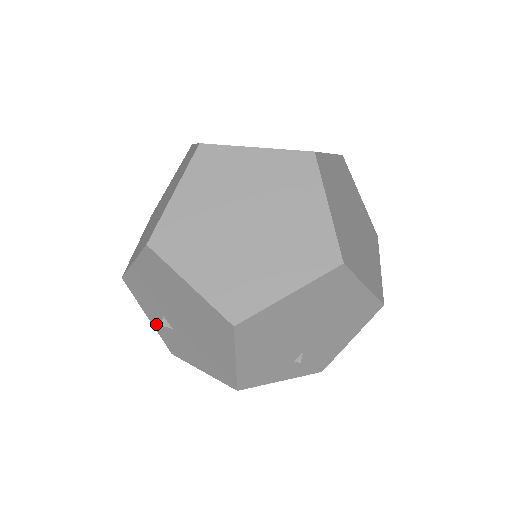
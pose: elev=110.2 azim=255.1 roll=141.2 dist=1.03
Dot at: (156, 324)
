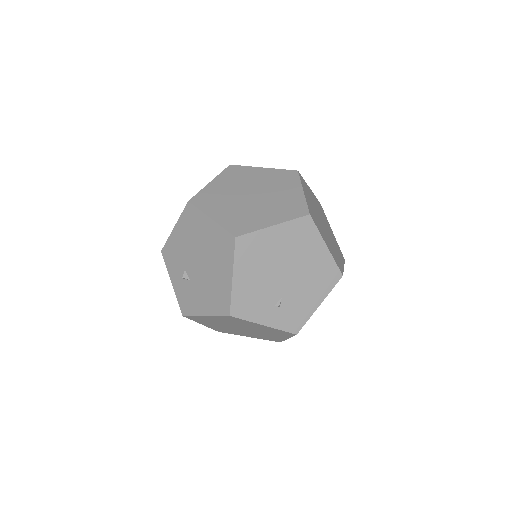
Dot at: (177, 286)
